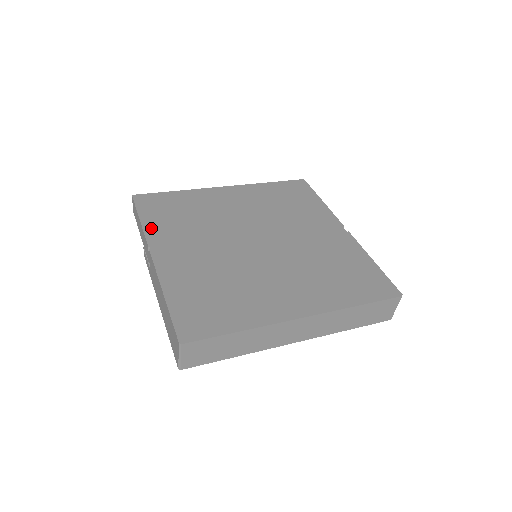
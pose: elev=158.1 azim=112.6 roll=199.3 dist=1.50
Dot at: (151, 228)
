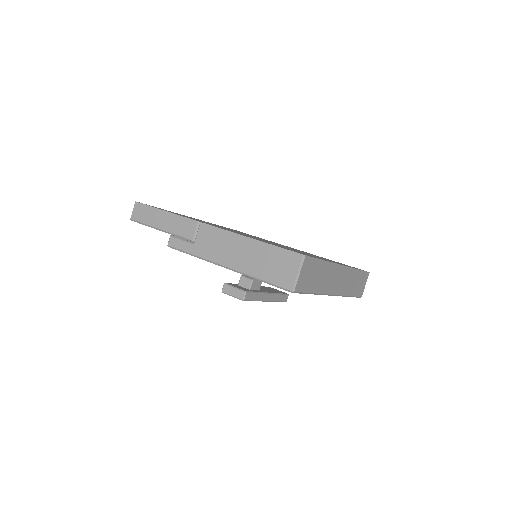
Dot at: occluded
